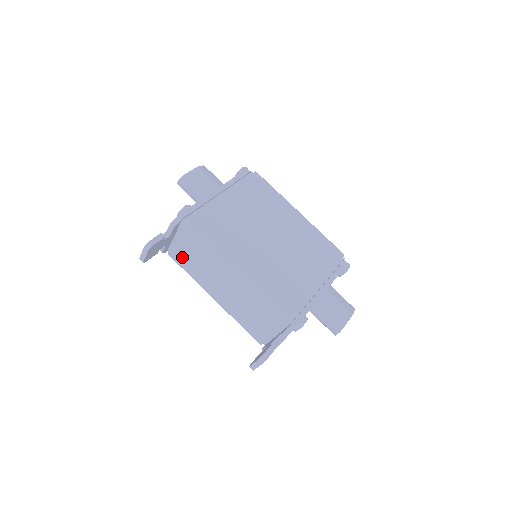
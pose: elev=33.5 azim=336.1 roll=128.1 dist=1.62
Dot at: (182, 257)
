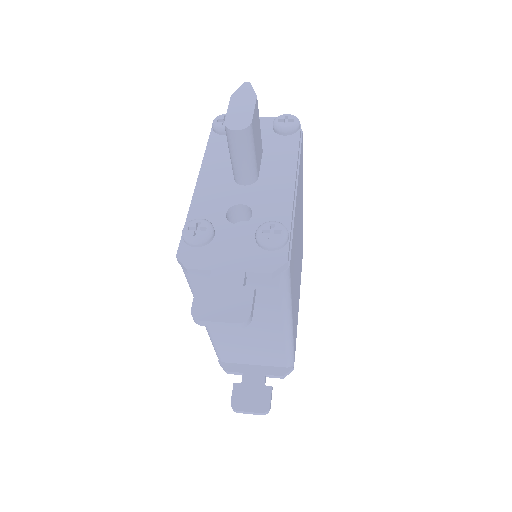
Dot at: occluded
